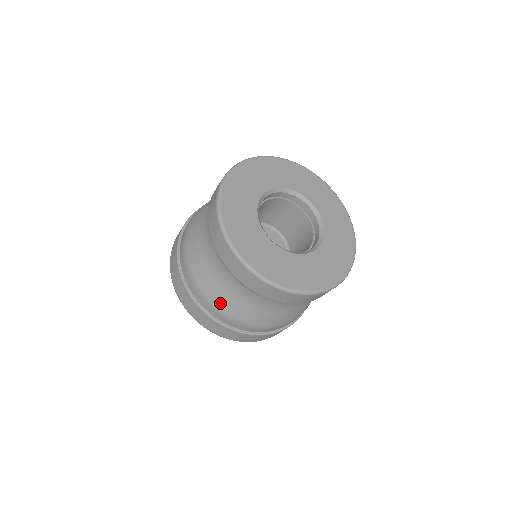
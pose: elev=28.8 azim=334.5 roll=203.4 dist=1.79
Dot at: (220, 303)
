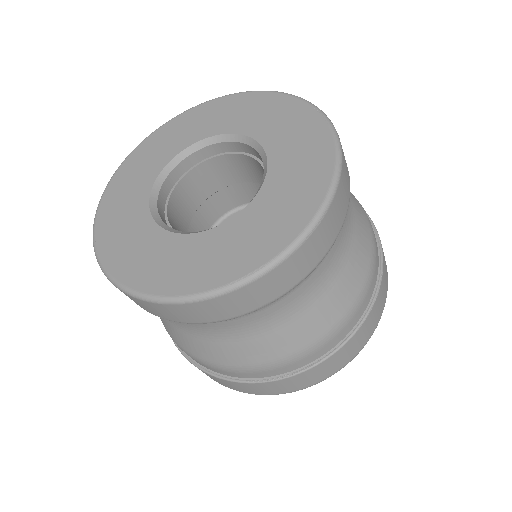
Dot at: occluded
